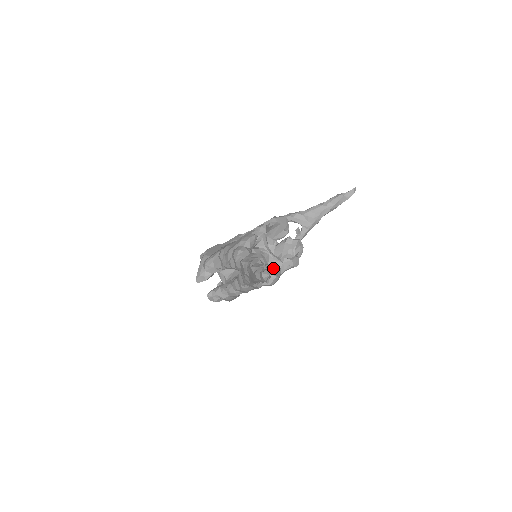
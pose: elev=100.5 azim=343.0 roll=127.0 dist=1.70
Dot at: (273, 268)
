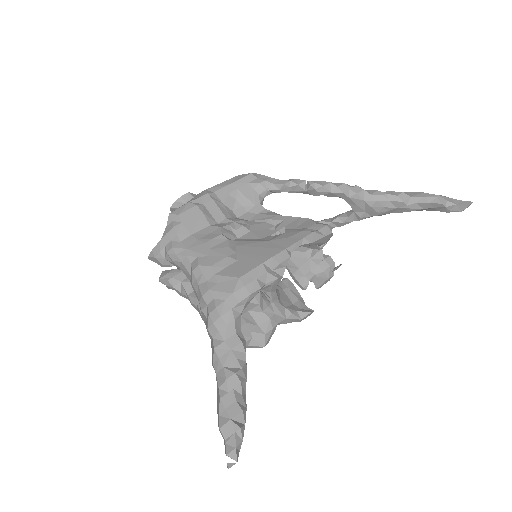
Dot at: (267, 325)
